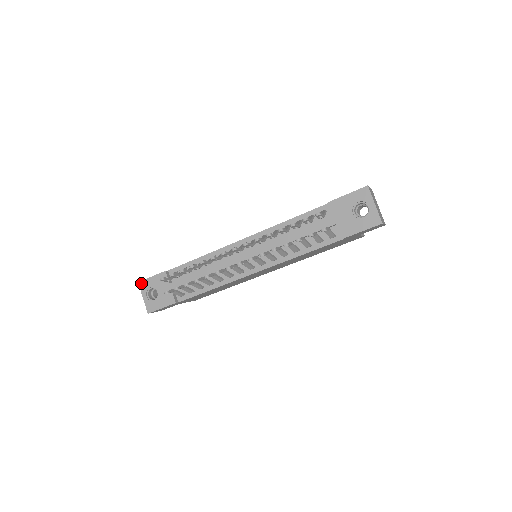
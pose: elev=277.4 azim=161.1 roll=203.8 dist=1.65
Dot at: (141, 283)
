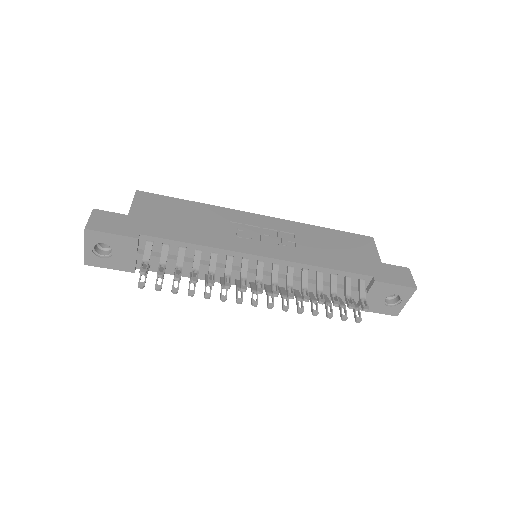
Dot at: (90, 232)
